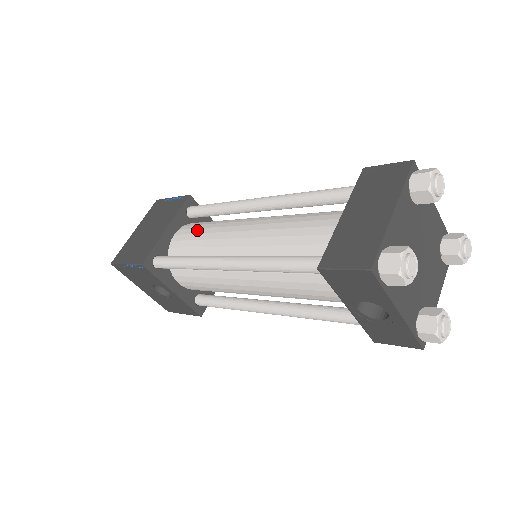
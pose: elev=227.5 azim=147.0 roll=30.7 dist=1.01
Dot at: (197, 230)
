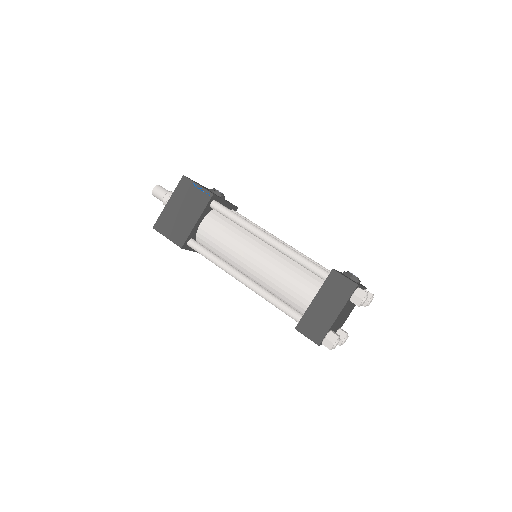
Dot at: (219, 231)
